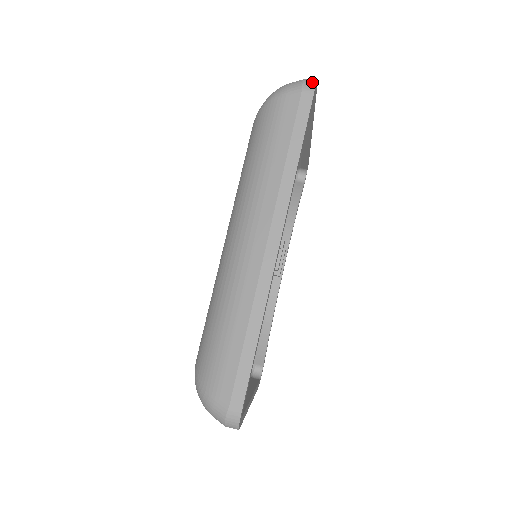
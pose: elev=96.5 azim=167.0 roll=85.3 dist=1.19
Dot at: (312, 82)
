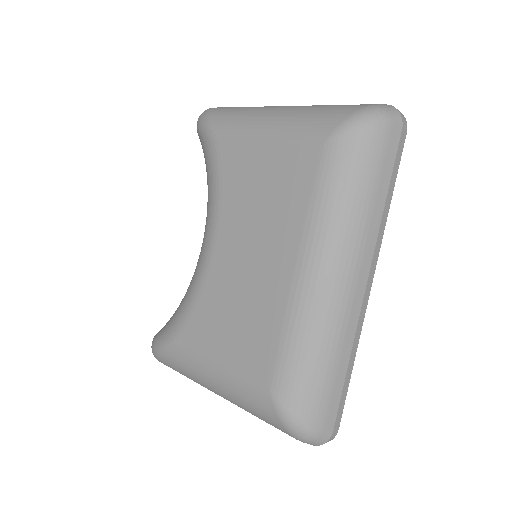
Dot at: (403, 116)
